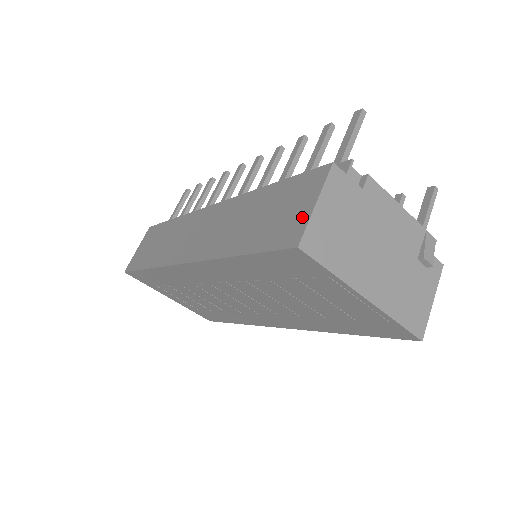
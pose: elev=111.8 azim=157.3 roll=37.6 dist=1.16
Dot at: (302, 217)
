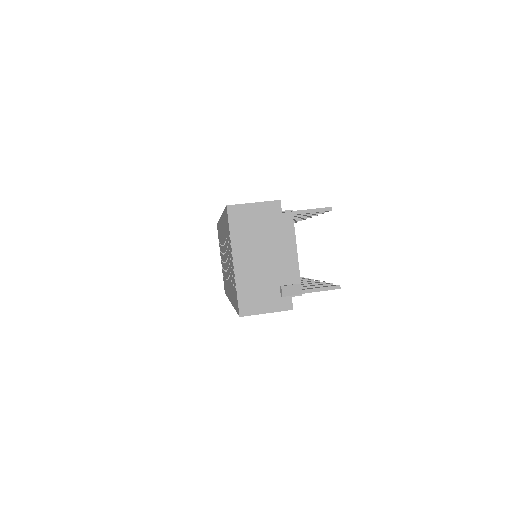
Dot at: occluded
